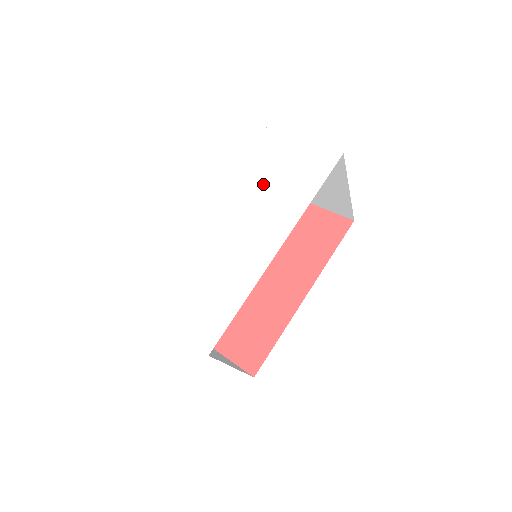
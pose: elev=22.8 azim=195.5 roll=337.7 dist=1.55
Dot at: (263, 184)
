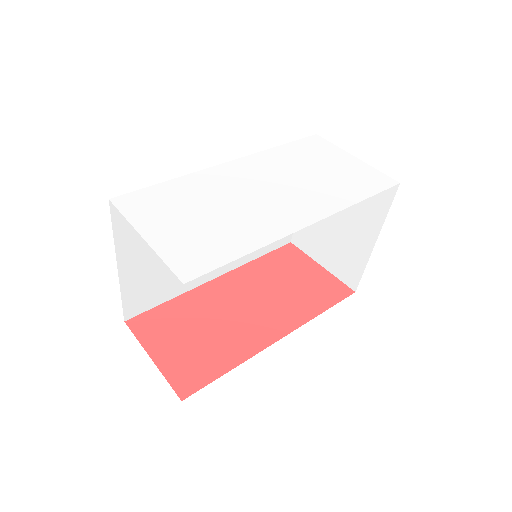
Dot at: (309, 173)
